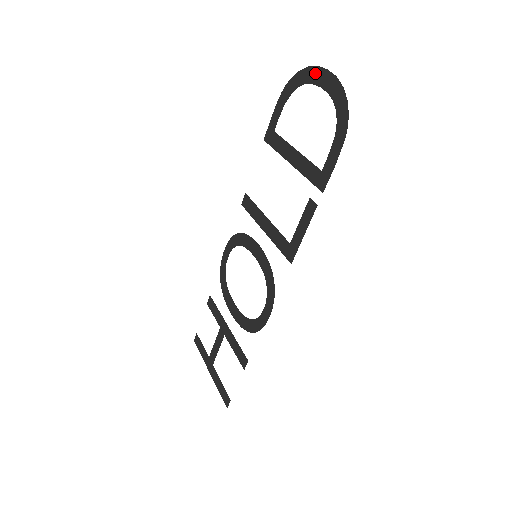
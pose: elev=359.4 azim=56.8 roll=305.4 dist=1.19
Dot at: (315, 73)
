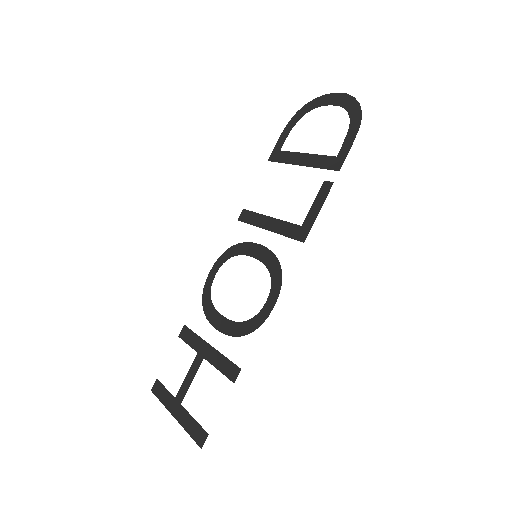
Dot at: (324, 99)
